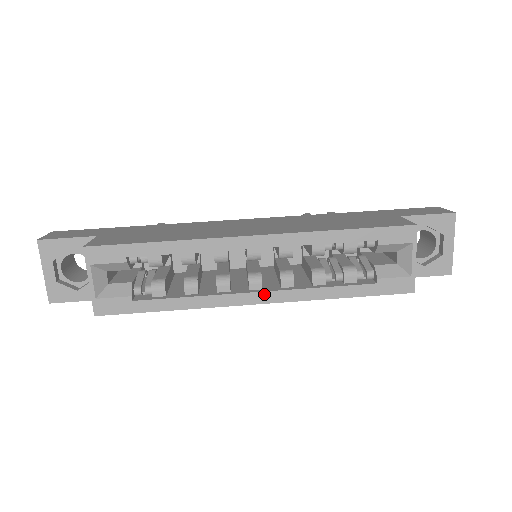
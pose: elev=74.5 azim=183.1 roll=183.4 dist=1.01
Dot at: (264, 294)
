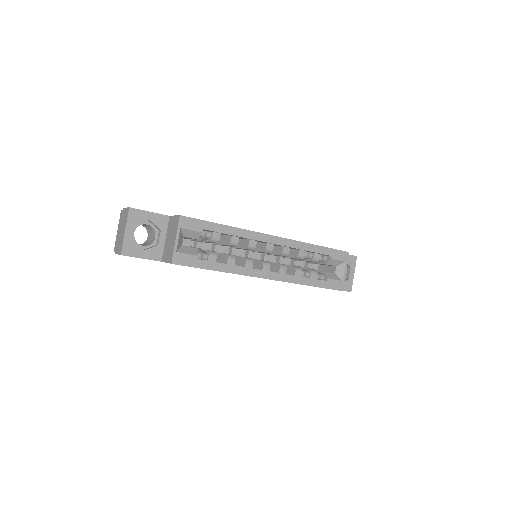
Dot at: (272, 273)
